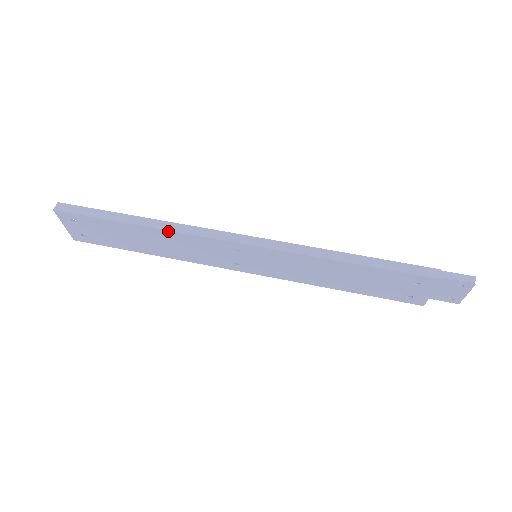
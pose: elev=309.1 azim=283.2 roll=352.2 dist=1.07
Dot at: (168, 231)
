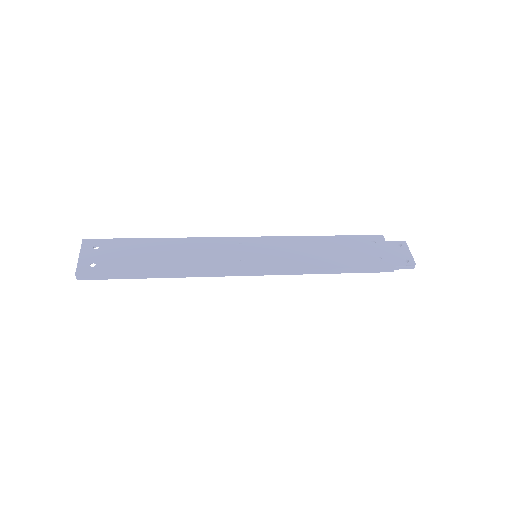
Dot at: (186, 238)
